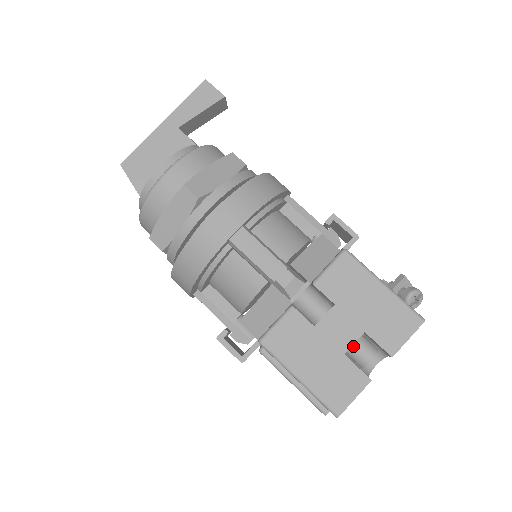
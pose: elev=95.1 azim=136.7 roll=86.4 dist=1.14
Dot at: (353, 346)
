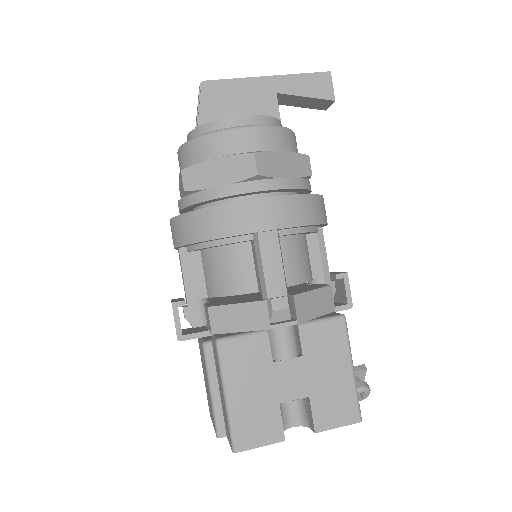
Dot at: (292, 401)
